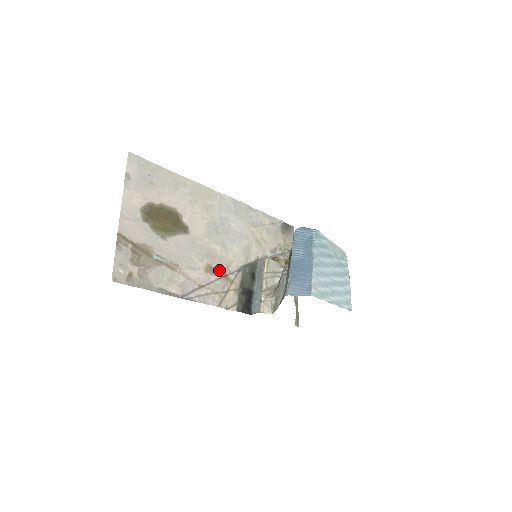
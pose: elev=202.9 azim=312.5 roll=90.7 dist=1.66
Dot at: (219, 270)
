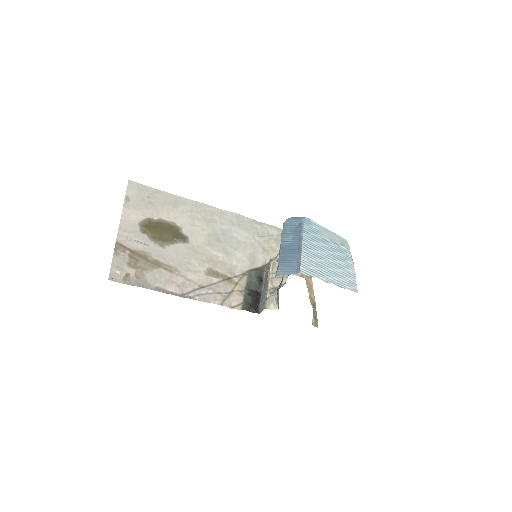
Dot at: (221, 273)
